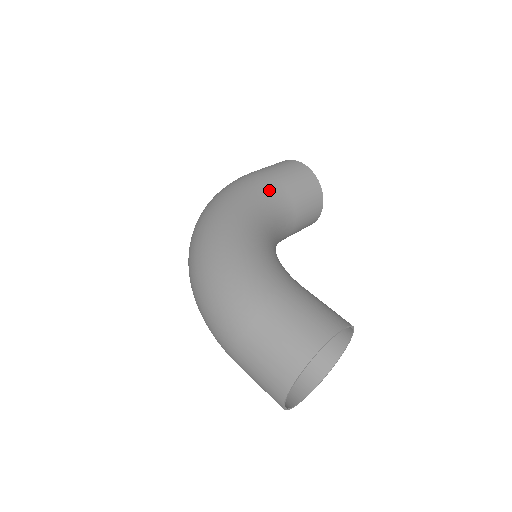
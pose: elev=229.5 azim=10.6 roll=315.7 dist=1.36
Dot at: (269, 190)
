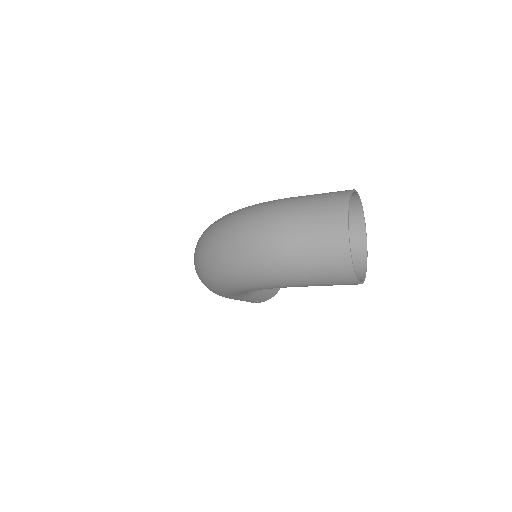
Dot at: occluded
